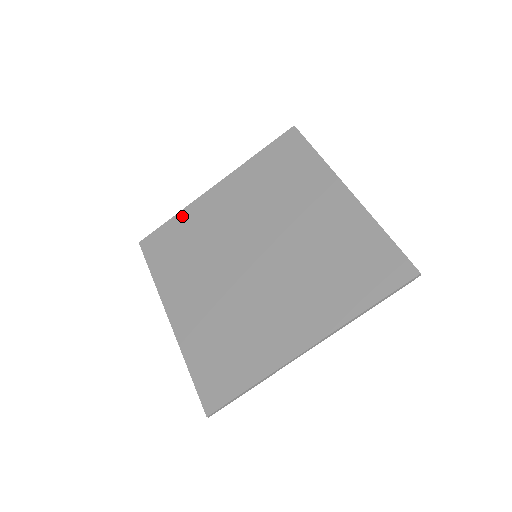
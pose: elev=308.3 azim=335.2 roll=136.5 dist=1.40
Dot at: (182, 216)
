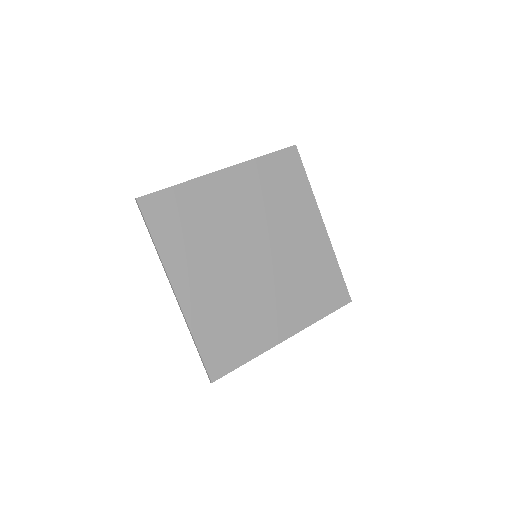
Dot at: (189, 188)
